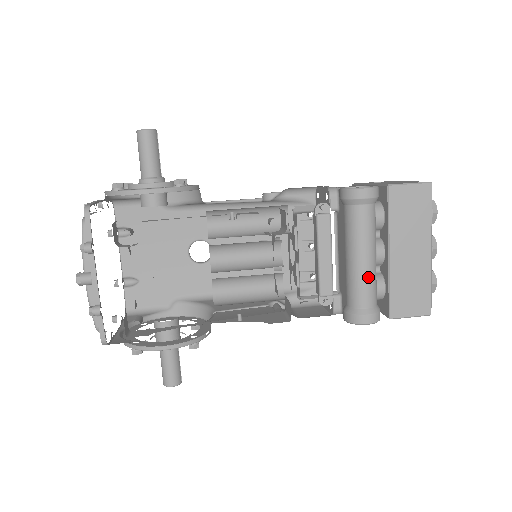
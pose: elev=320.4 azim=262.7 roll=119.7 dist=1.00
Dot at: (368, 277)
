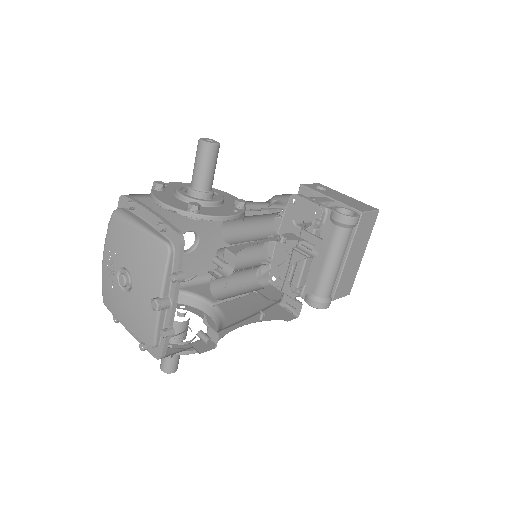
Dot at: (336, 277)
